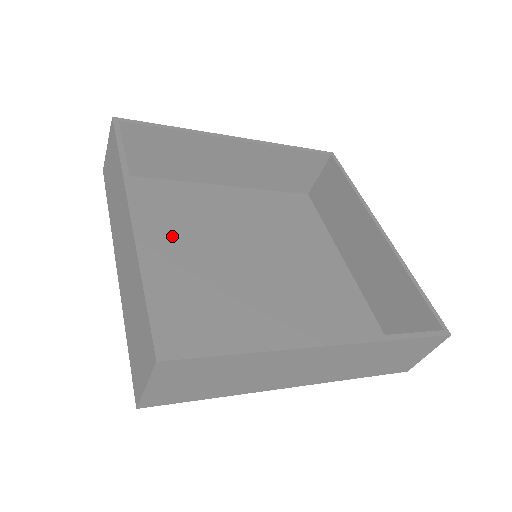
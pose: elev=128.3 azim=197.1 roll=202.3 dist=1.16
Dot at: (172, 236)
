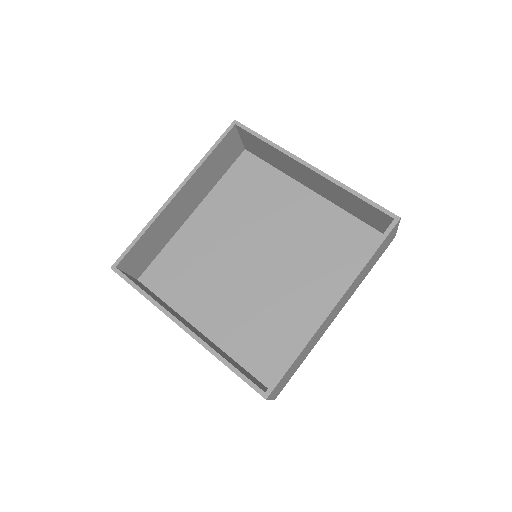
Dot at: (235, 211)
